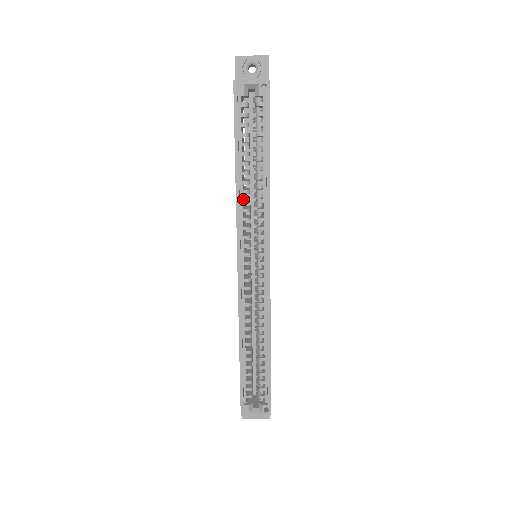
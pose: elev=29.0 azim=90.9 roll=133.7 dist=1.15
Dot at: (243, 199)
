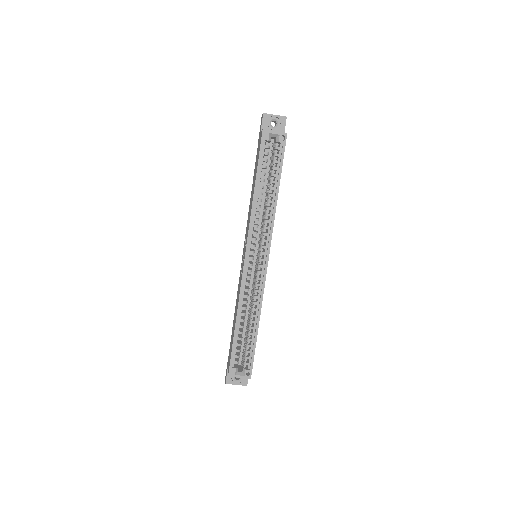
Dot at: occluded
